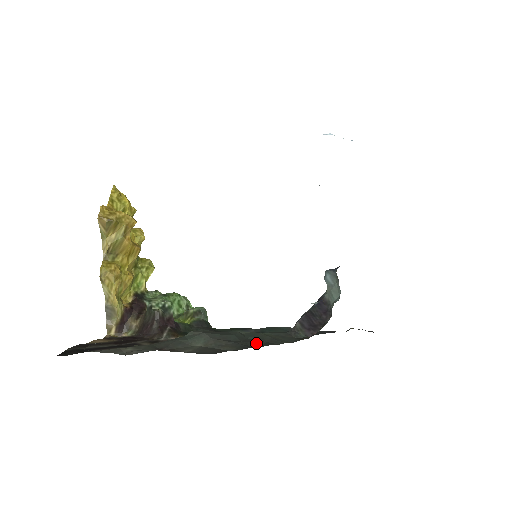
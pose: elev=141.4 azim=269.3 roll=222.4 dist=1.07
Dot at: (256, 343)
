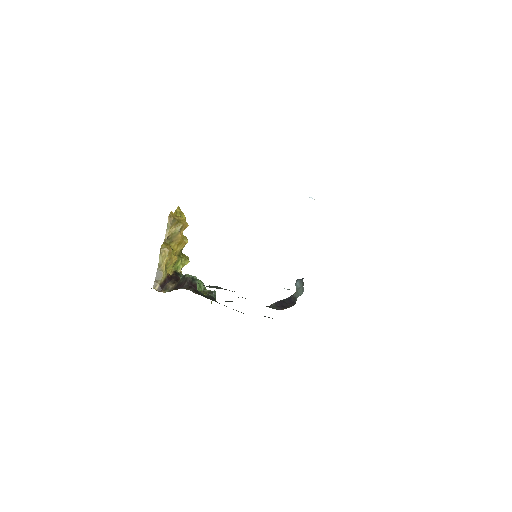
Dot at: occluded
